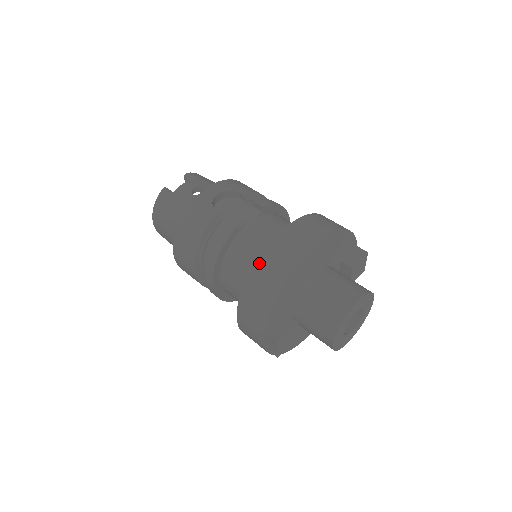
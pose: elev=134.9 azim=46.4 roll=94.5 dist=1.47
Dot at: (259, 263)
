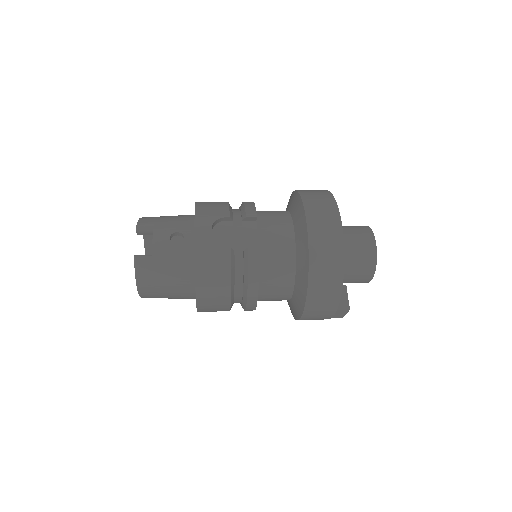
Dot at: (312, 268)
